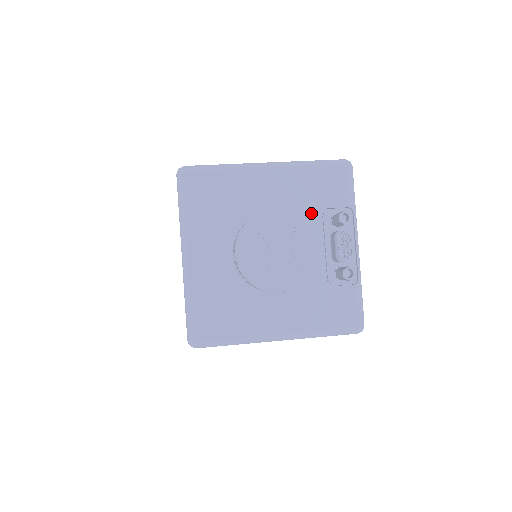
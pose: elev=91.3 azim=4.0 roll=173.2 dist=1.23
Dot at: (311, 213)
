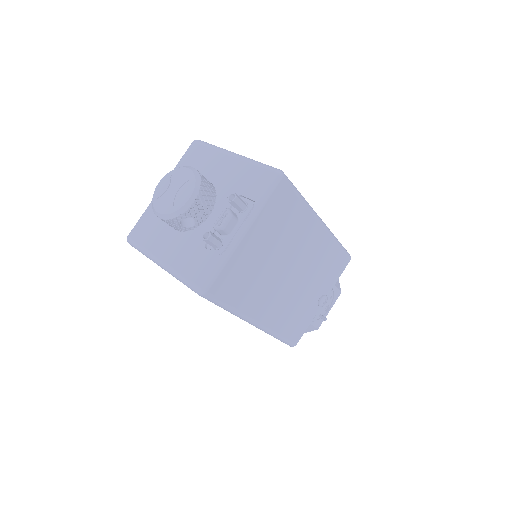
Dot at: occluded
